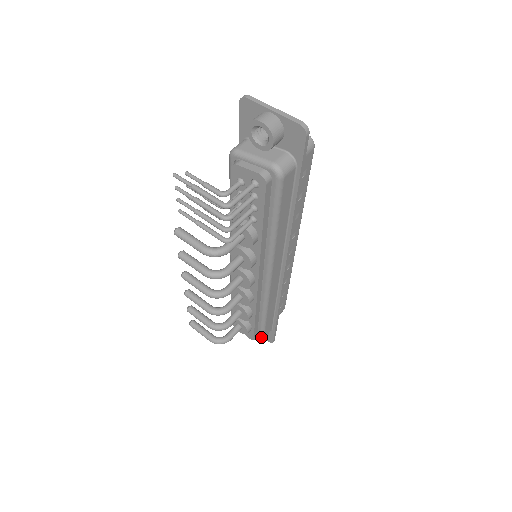
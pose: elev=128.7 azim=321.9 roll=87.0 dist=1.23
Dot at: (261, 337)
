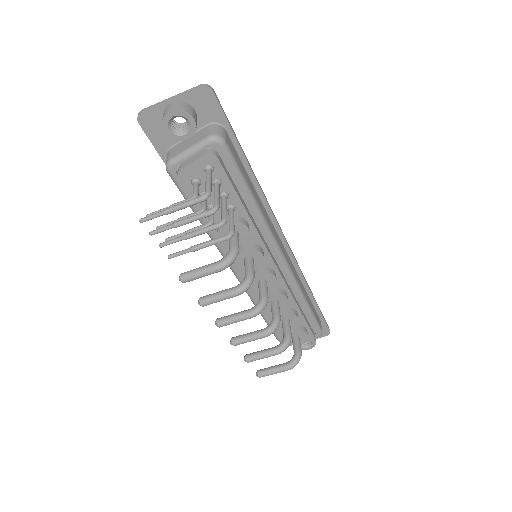
Dot at: (319, 331)
